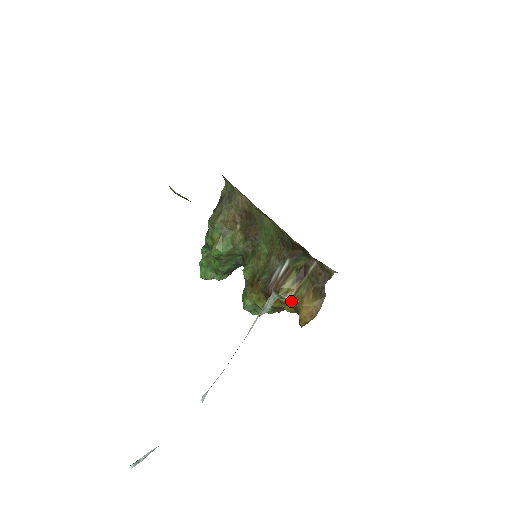
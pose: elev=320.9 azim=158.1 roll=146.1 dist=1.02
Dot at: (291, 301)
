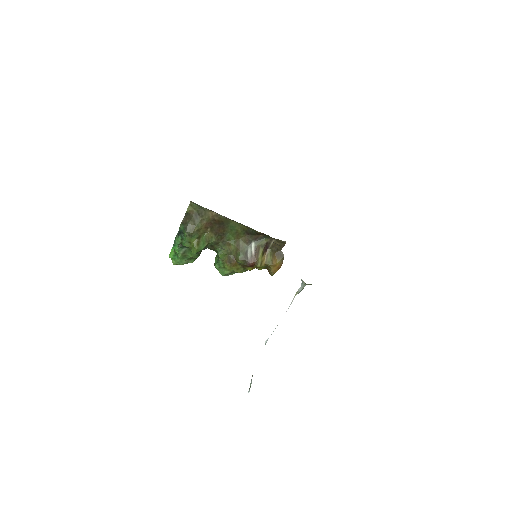
Dot at: (265, 265)
